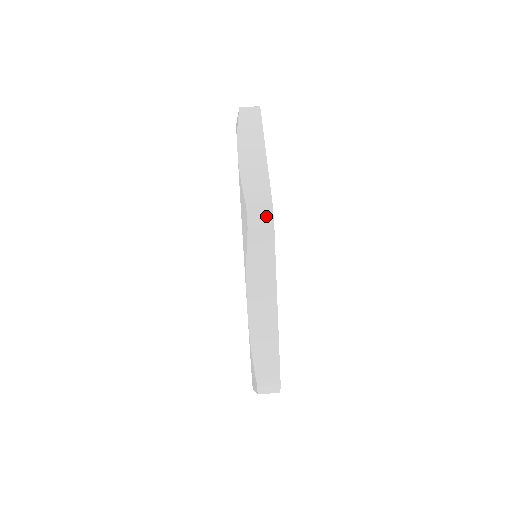
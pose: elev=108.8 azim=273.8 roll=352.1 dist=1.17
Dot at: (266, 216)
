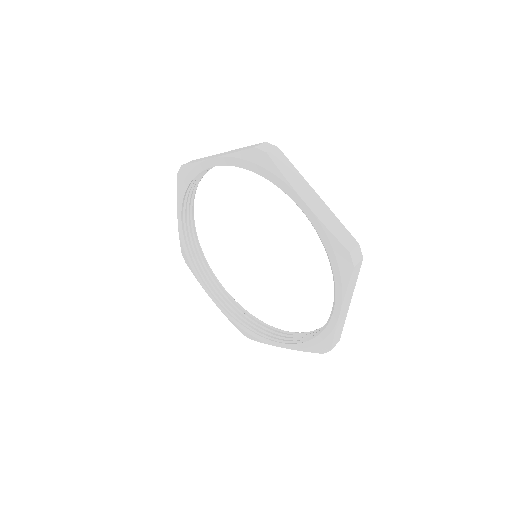
Dot at: (269, 146)
